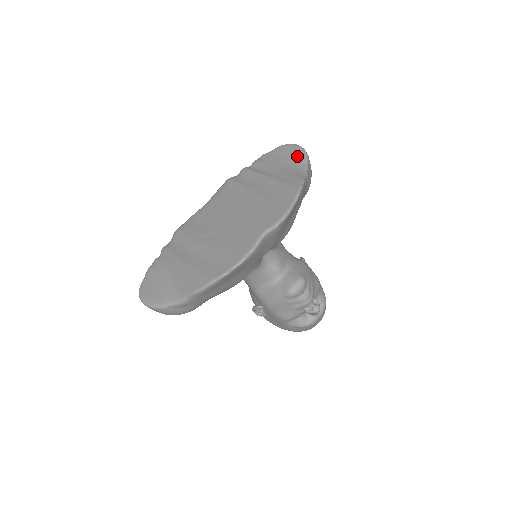
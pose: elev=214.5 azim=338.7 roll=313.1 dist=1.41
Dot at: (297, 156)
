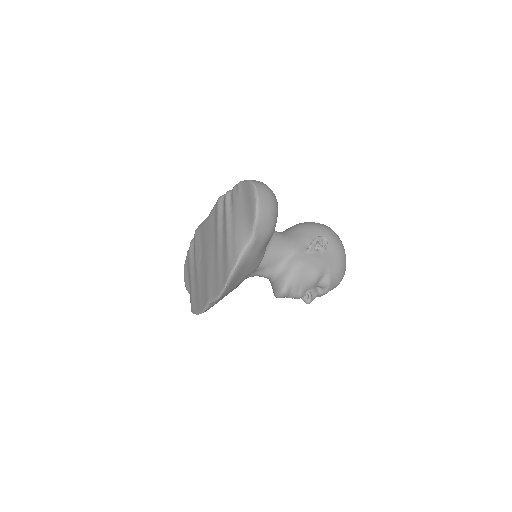
Dot at: (250, 212)
